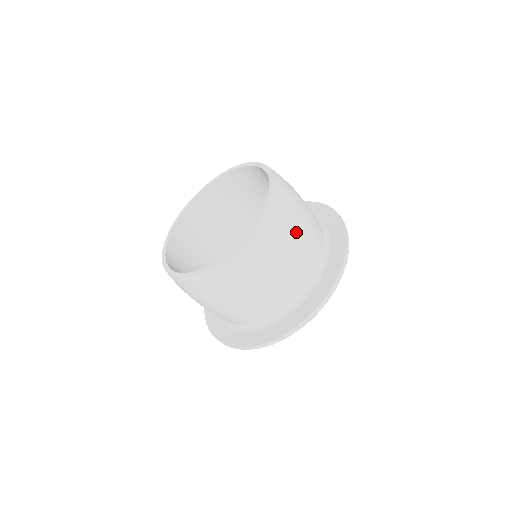
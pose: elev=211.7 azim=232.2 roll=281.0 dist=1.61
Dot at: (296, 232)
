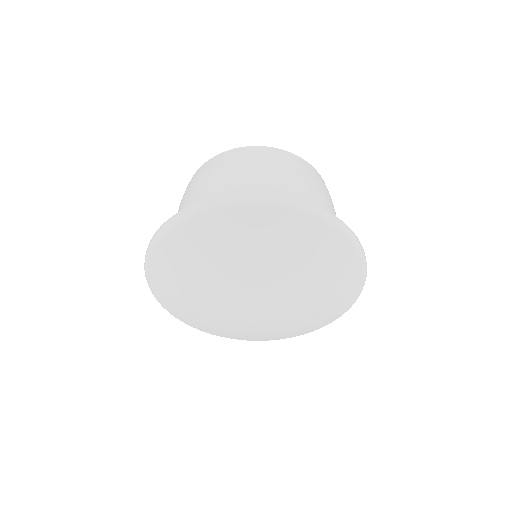
Dot at: occluded
